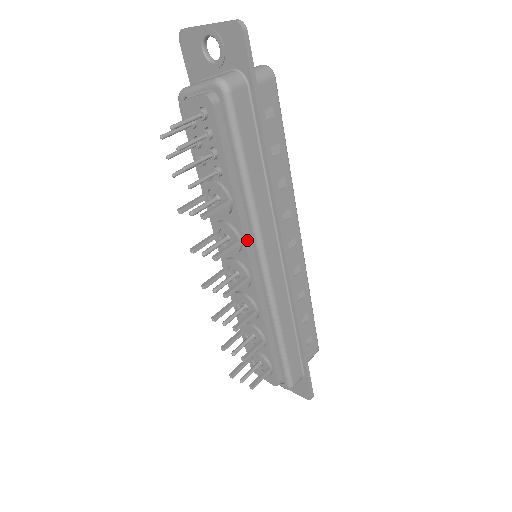
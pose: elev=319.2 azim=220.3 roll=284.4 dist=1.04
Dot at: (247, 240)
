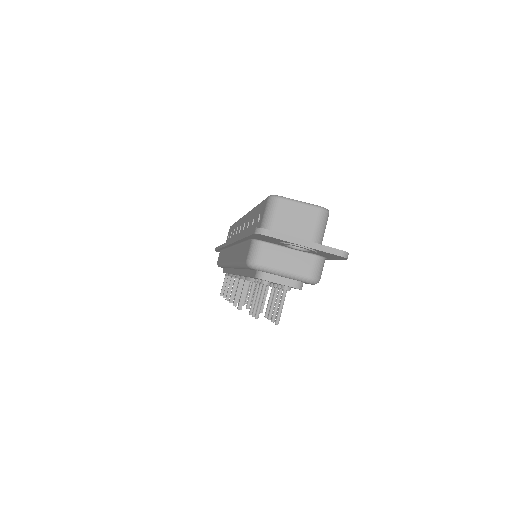
Dot at: occluded
